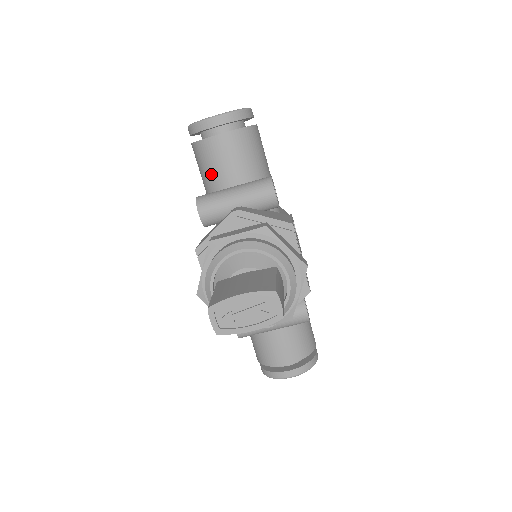
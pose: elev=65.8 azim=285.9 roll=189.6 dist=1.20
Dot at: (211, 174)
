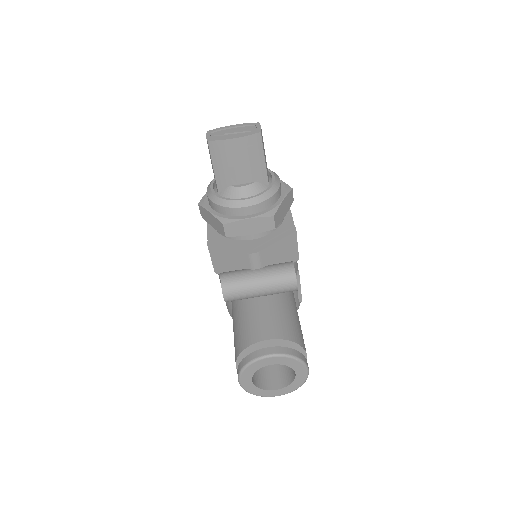
Dot at: occluded
